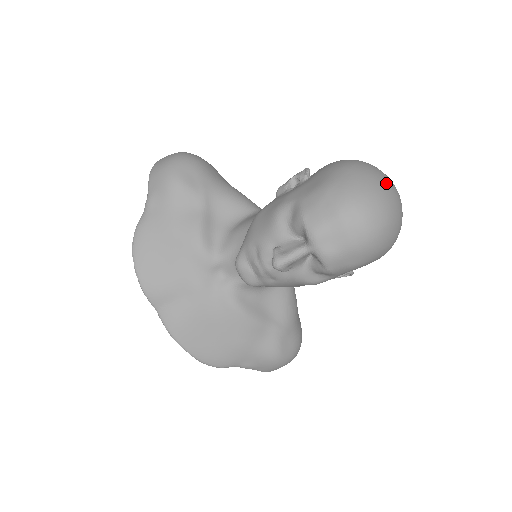
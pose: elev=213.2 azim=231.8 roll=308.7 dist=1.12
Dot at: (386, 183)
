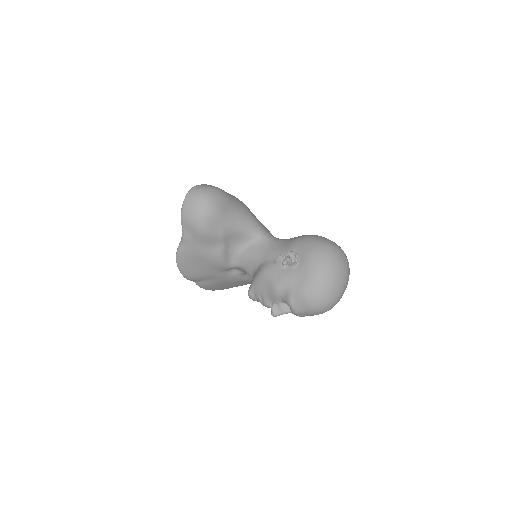
Dot at: (341, 283)
